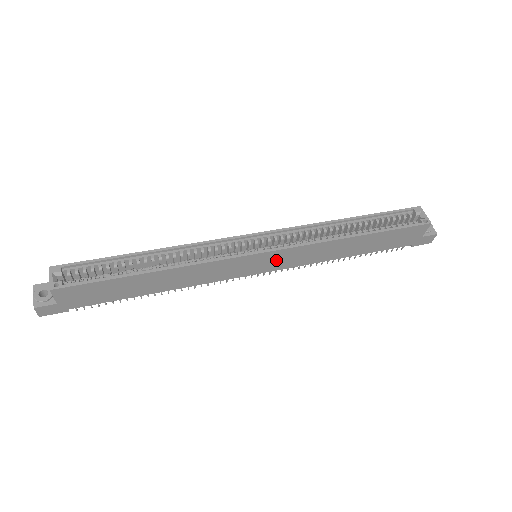
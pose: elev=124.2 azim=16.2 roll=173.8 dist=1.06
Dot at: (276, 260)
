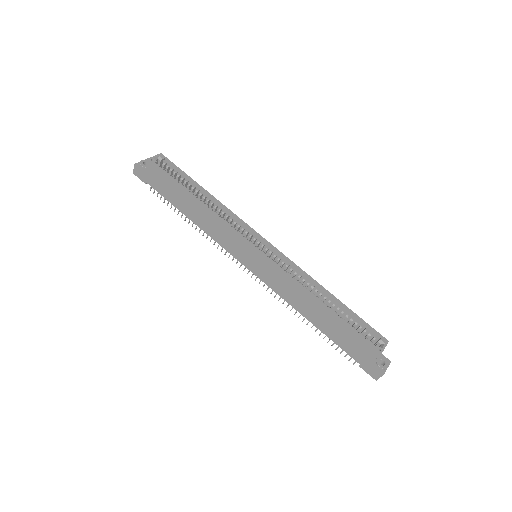
Dot at: (262, 267)
